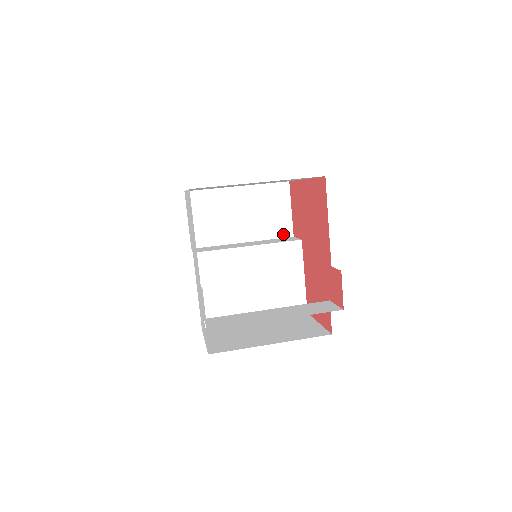
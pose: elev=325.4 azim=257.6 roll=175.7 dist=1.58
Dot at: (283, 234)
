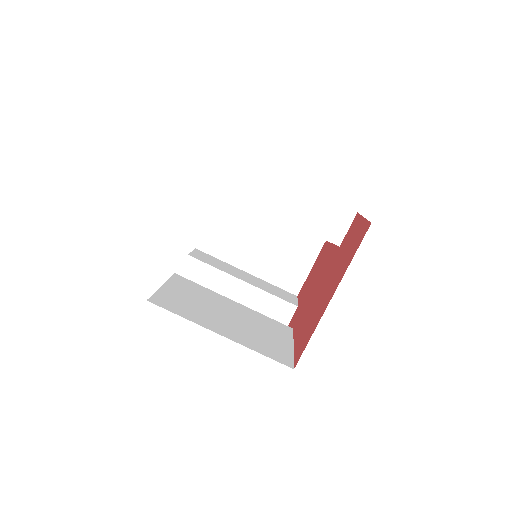
Dot at: occluded
